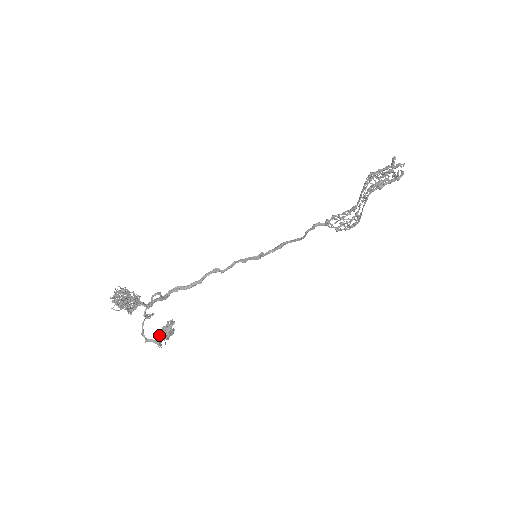
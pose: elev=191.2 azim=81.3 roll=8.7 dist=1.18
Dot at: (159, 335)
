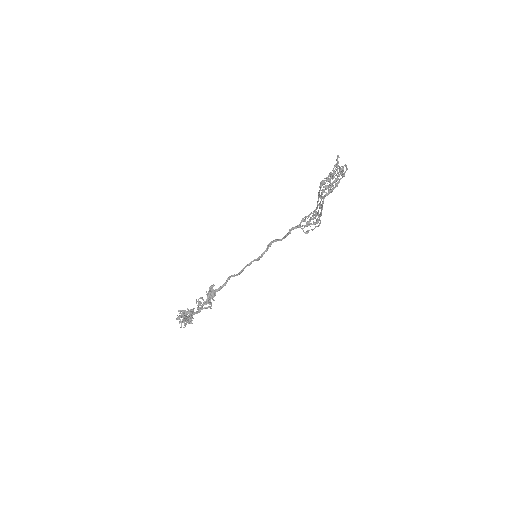
Dot at: occluded
